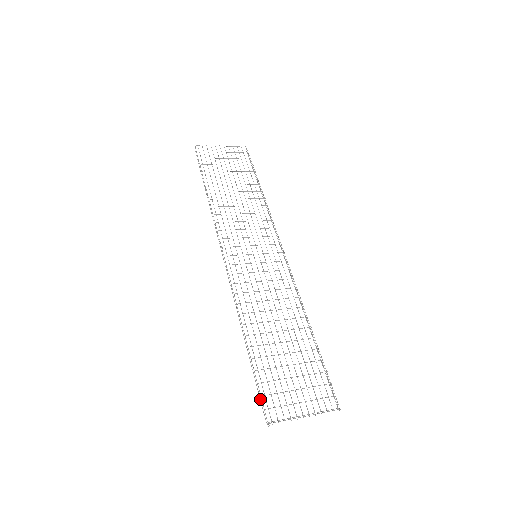
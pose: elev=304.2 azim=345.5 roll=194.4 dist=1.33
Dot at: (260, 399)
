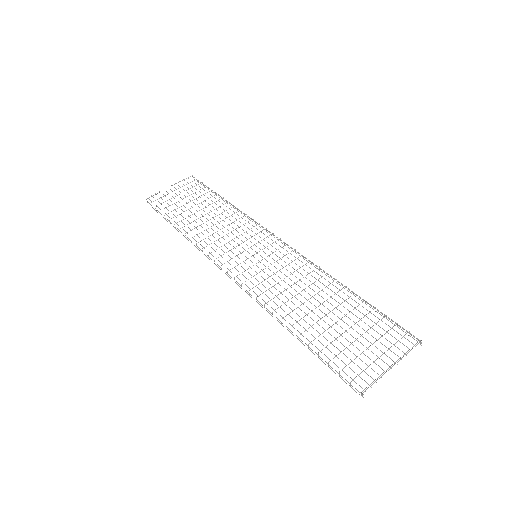
Dot at: occluded
